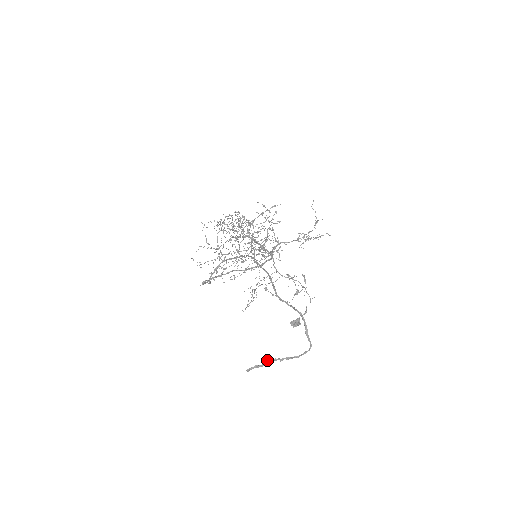
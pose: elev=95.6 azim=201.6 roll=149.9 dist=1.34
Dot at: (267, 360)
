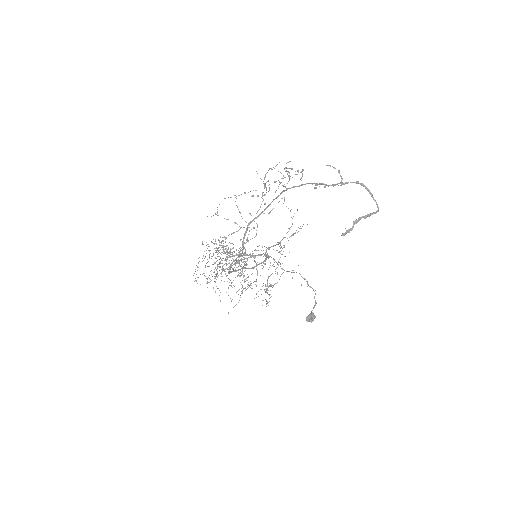
Dot at: (354, 221)
